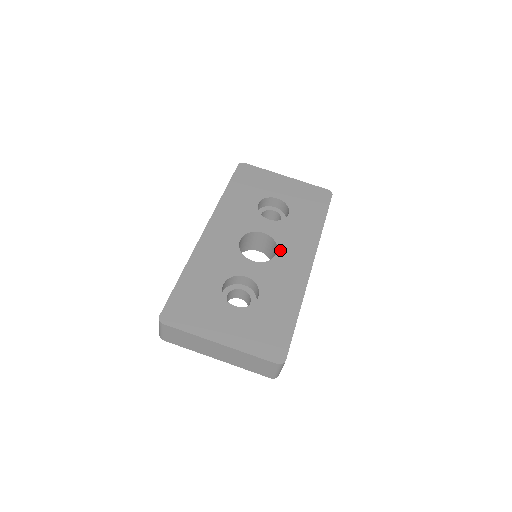
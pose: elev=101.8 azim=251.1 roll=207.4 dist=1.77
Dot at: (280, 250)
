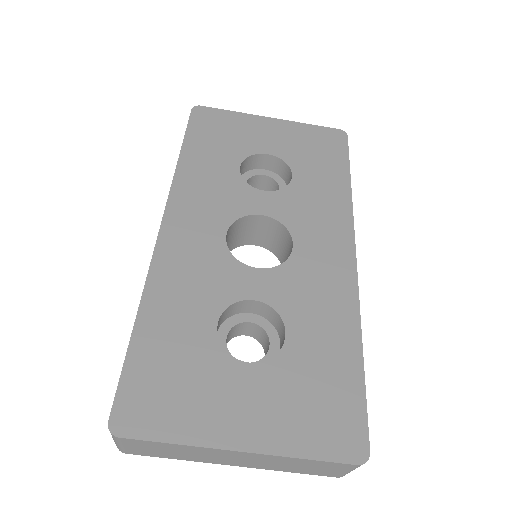
Dot at: (297, 240)
